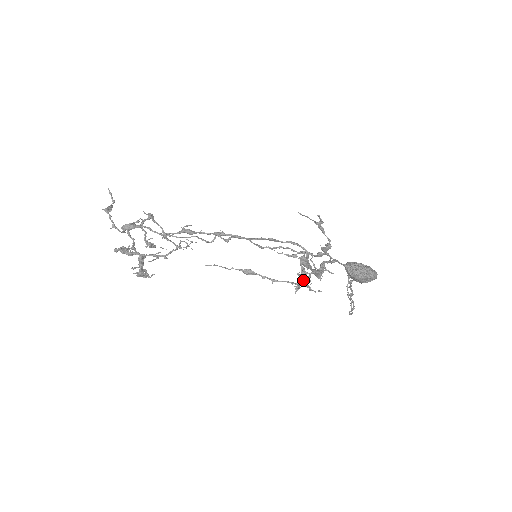
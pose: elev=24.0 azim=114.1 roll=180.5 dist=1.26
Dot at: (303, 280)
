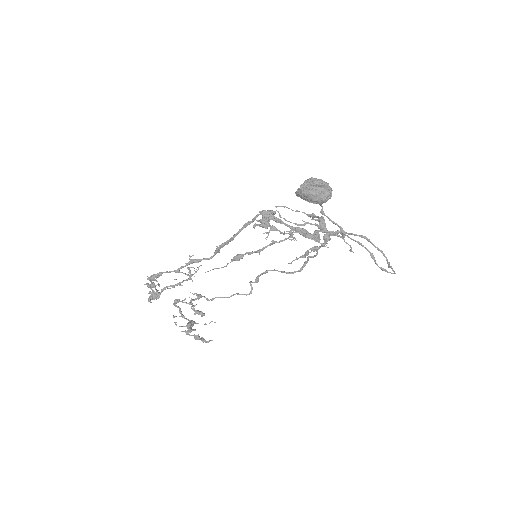
Dot at: (263, 222)
